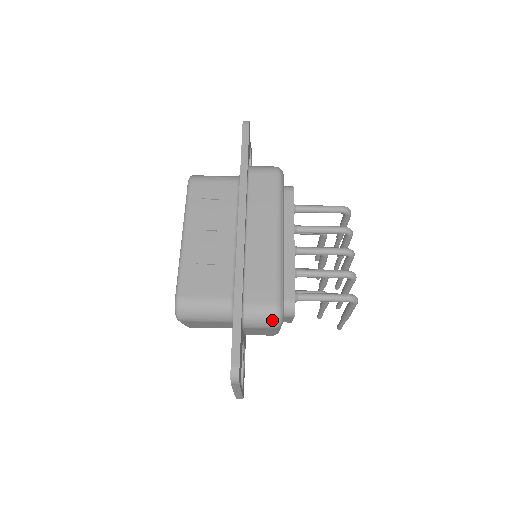
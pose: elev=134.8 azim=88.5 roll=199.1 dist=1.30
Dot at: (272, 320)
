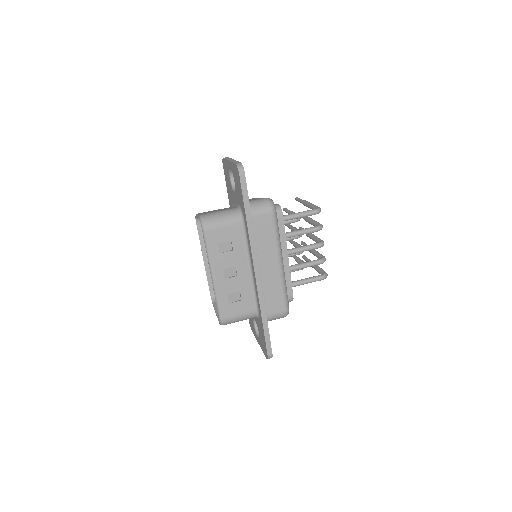
Dot at: (283, 317)
